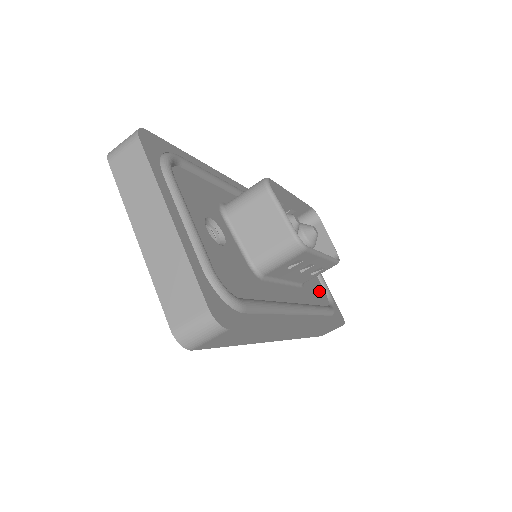
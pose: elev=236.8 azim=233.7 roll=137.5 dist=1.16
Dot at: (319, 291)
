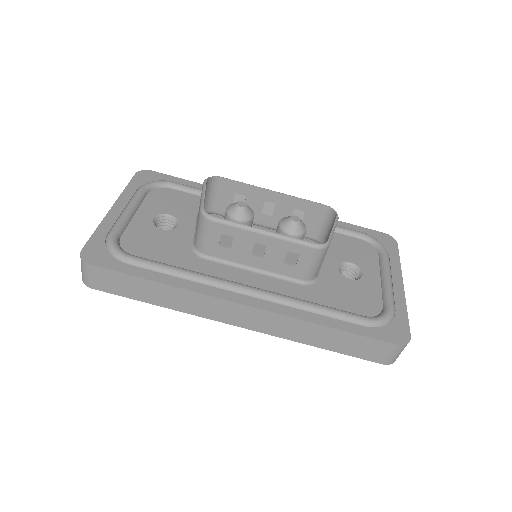
Dot at: (359, 300)
